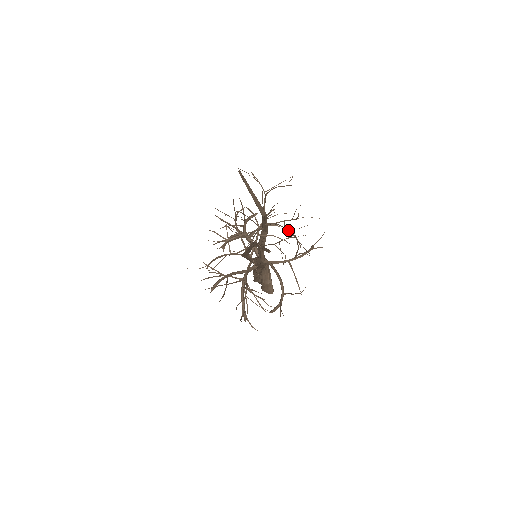
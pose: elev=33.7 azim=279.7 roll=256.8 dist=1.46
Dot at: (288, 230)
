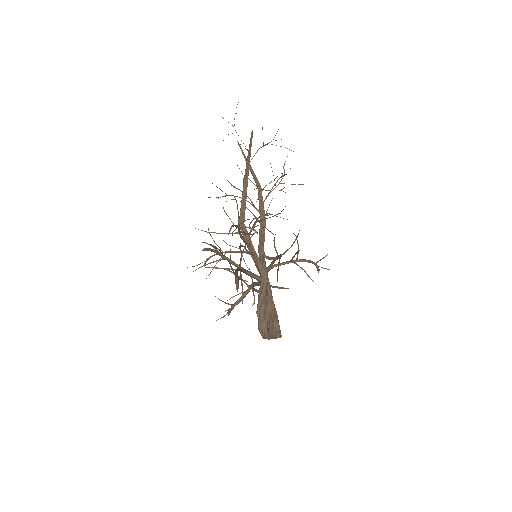
Dot at: occluded
